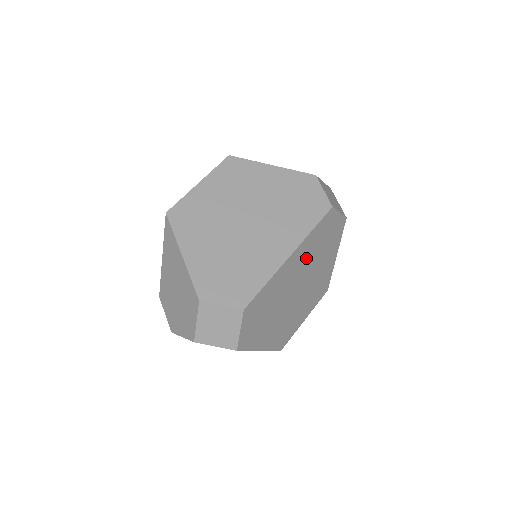
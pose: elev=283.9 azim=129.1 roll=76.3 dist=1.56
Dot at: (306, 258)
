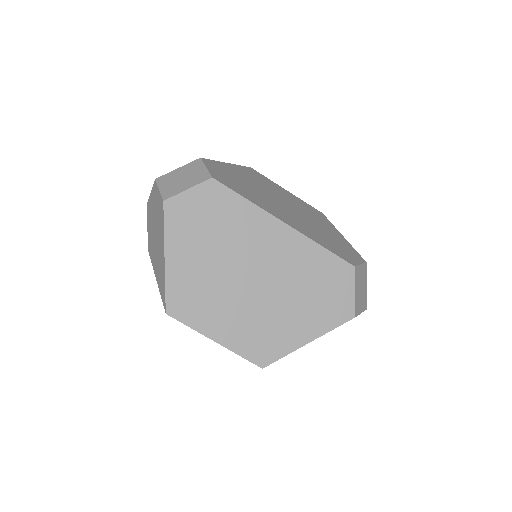
Dot at: (289, 262)
